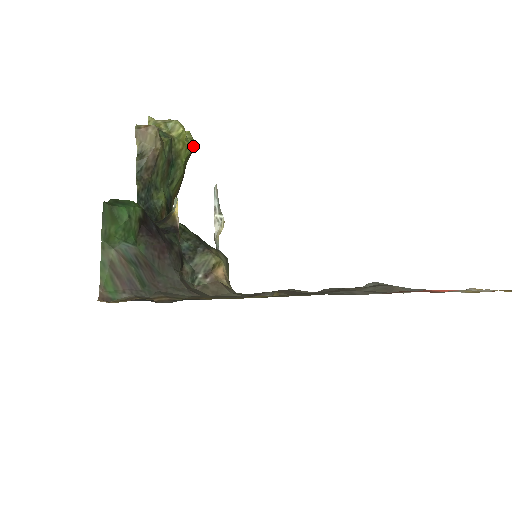
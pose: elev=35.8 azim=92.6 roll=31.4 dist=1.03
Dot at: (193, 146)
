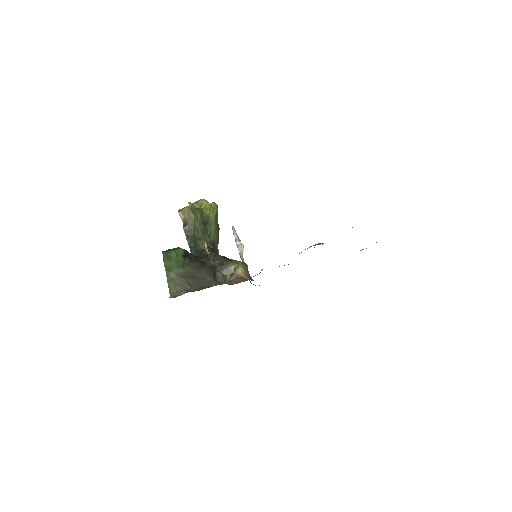
Dot at: (217, 209)
